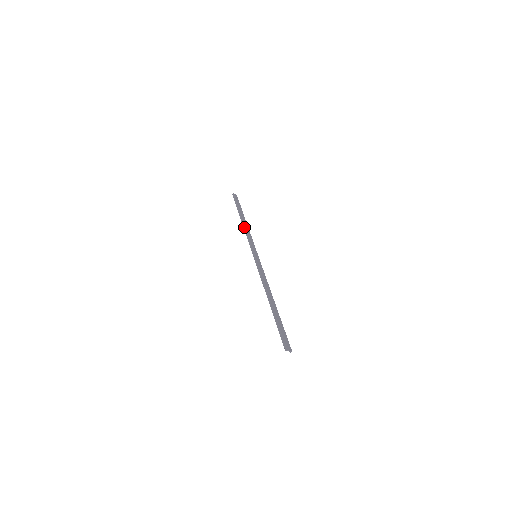
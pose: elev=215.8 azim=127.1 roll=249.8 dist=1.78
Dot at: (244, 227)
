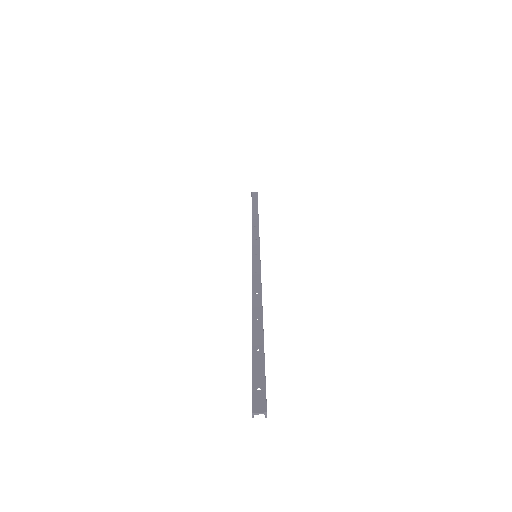
Dot at: occluded
